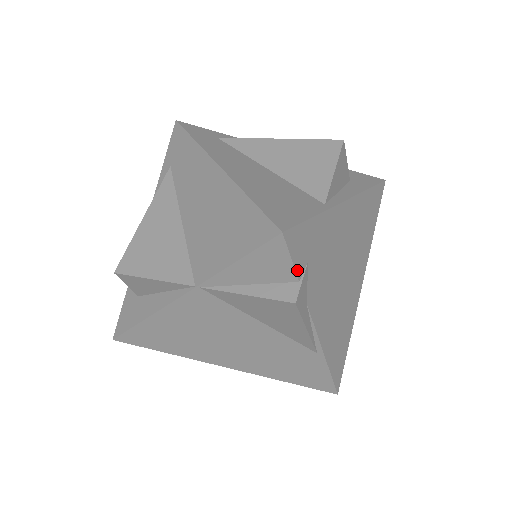
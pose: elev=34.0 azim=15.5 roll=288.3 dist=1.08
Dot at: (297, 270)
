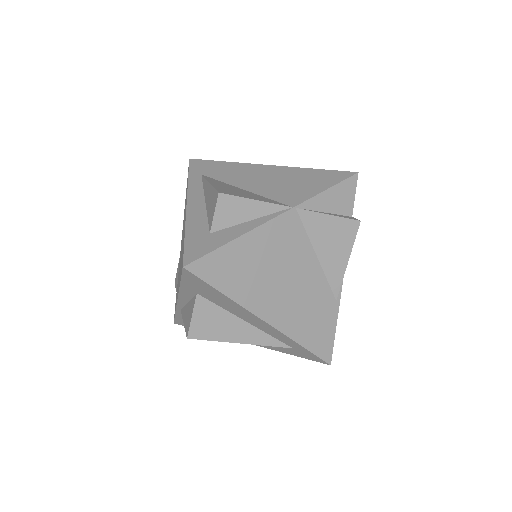
Dot at: (352, 208)
